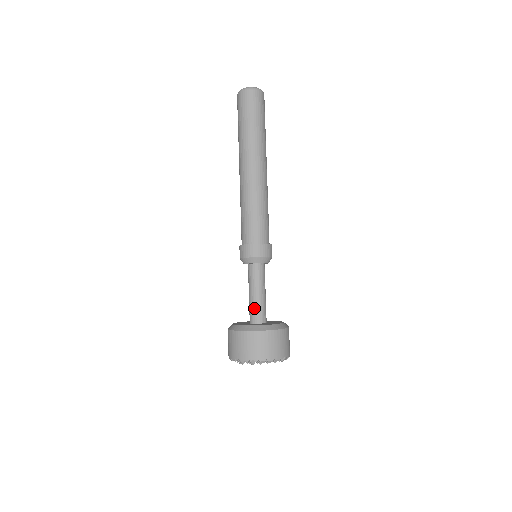
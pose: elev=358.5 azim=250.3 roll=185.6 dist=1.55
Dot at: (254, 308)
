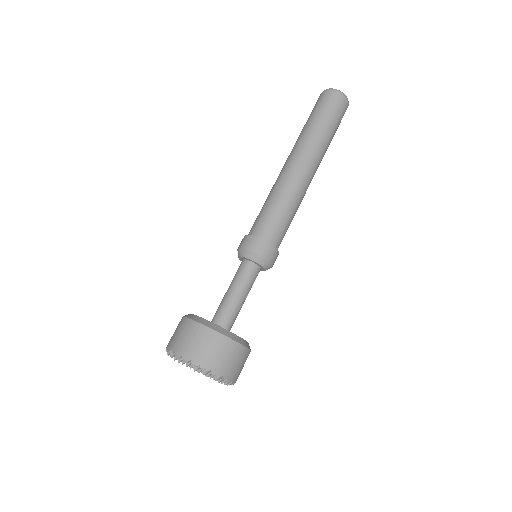
Dot at: (219, 306)
